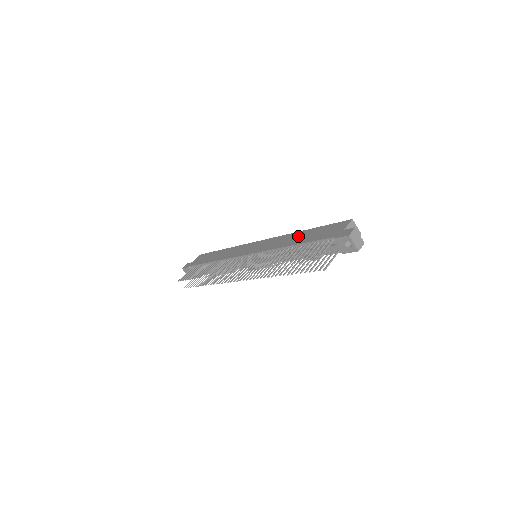
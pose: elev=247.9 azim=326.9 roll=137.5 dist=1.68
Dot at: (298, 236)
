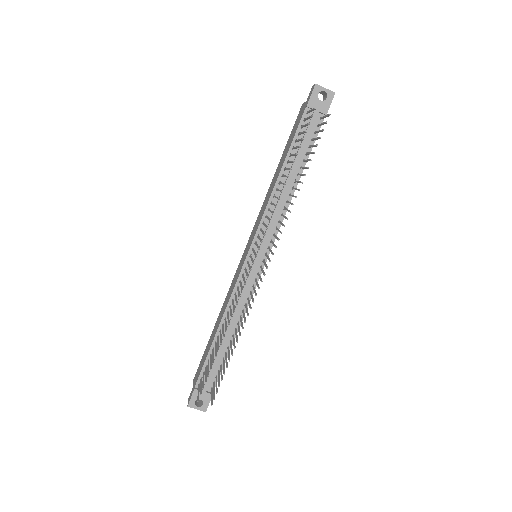
Dot at: (275, 175)
